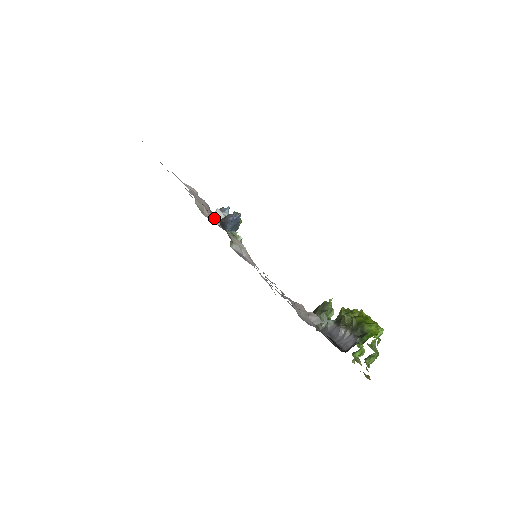
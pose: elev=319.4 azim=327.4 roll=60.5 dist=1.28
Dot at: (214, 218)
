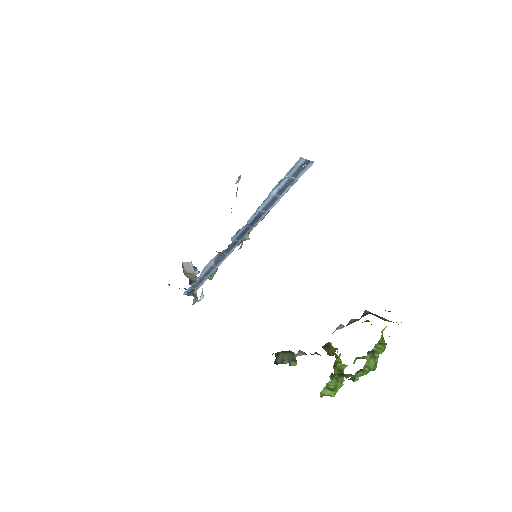
Dot at: occluded
